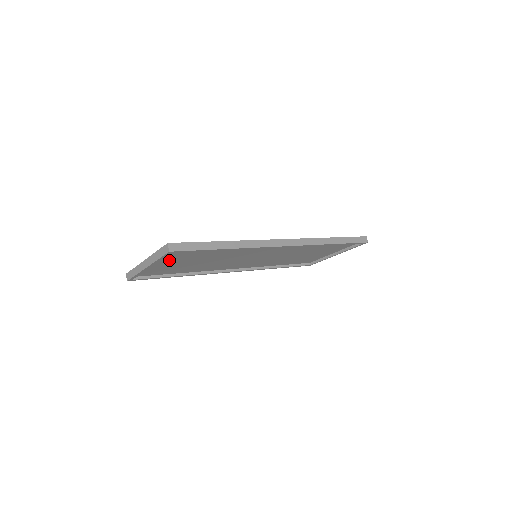
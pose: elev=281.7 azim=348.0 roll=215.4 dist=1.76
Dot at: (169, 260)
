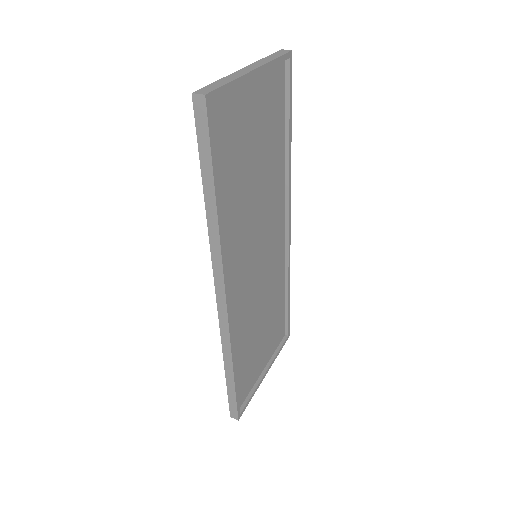
Dot at: (259, 99)
